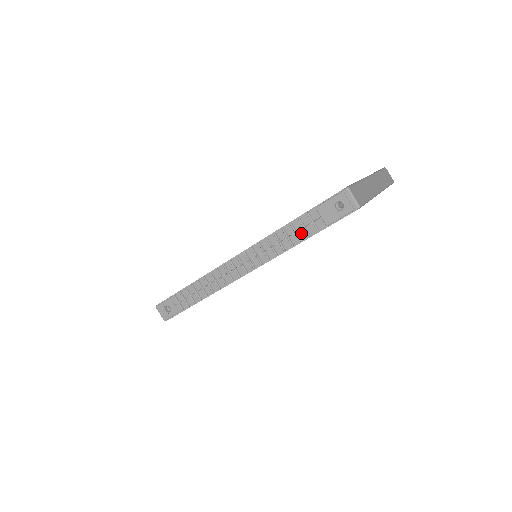
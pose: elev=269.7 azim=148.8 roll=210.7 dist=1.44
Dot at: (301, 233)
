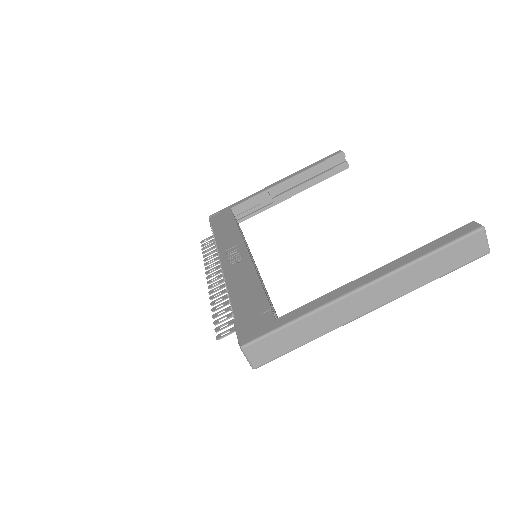
Dot at: occluded
